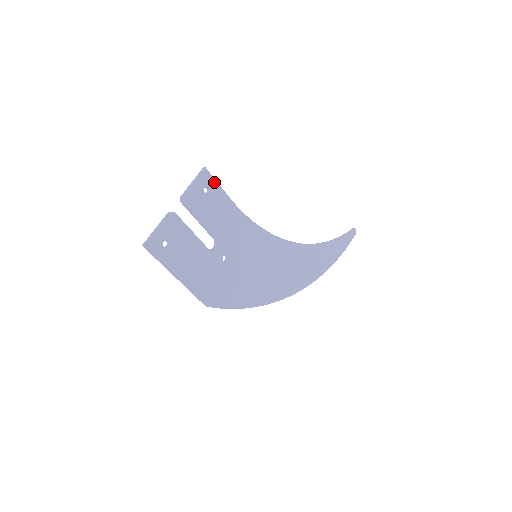
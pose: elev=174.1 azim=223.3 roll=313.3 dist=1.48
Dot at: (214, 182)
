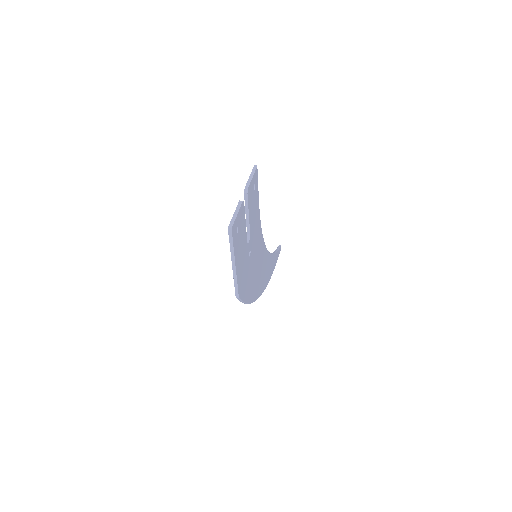
Dot at: (257, 181)
